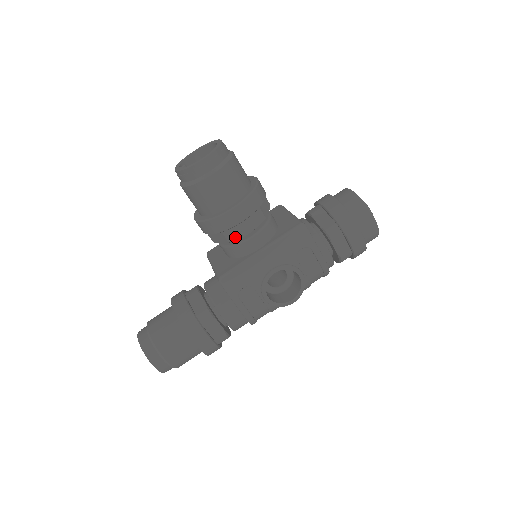
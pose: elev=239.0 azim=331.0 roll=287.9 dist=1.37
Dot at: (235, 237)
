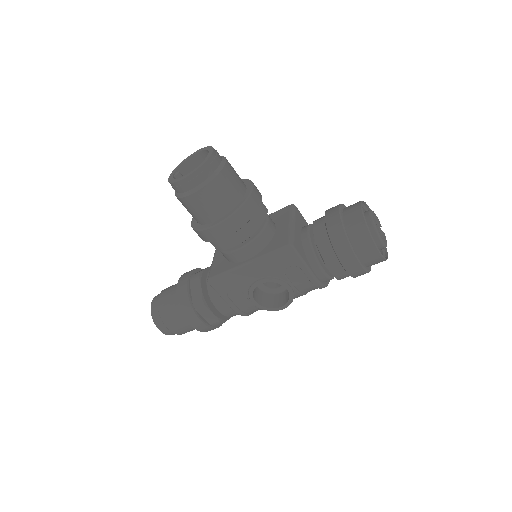
Dot at: (221, 248)
